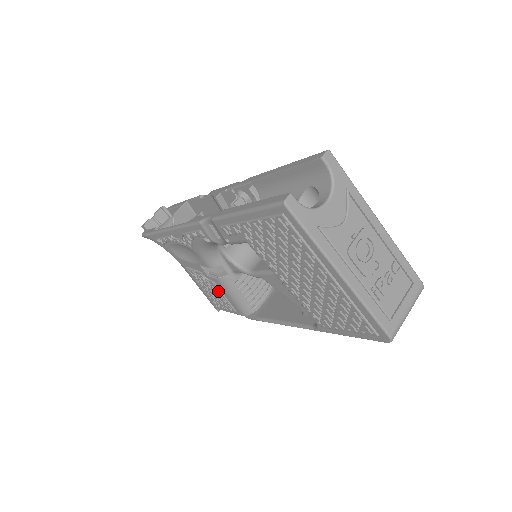
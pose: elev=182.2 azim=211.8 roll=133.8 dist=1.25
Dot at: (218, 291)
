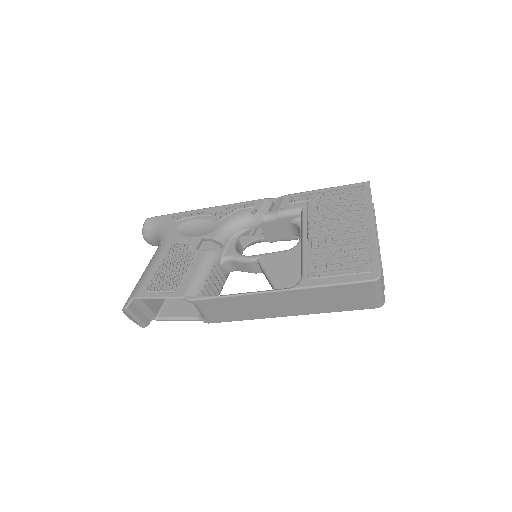
Dot at: (187, 265)
